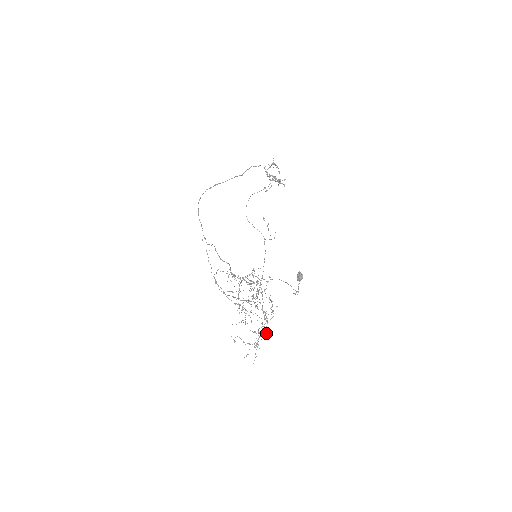
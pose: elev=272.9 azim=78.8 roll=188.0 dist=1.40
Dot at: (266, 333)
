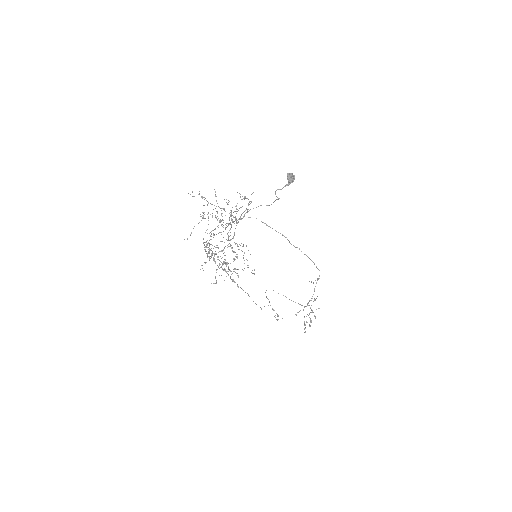
Dot at: occluded
